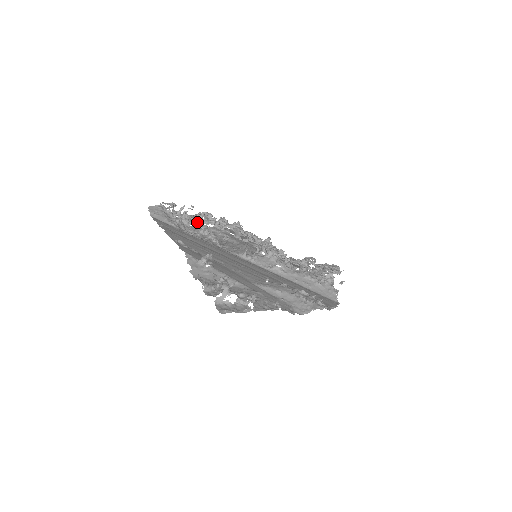
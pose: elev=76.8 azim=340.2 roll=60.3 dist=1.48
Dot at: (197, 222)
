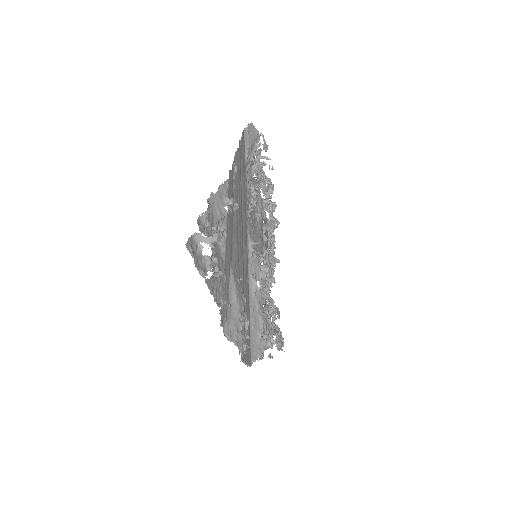
Dot at: (259, 180)
